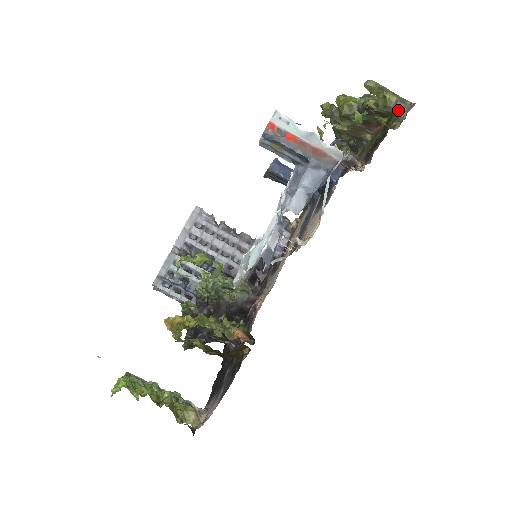
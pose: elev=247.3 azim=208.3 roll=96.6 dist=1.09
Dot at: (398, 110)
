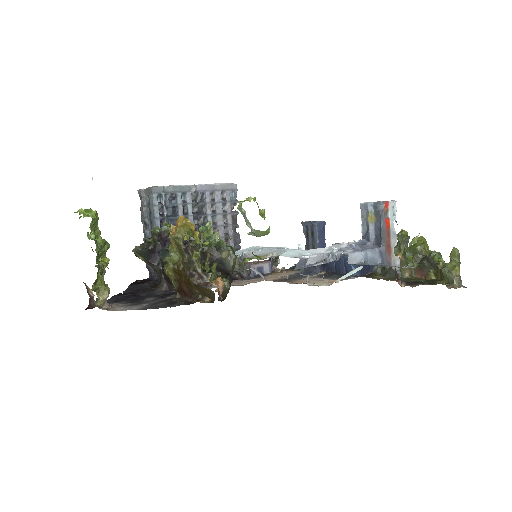
Dot at: (455, 280)
